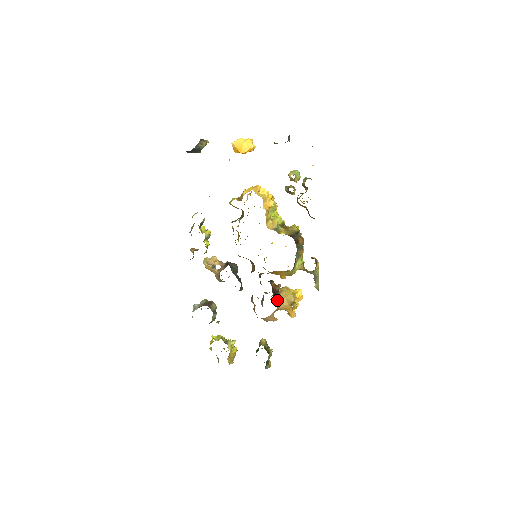
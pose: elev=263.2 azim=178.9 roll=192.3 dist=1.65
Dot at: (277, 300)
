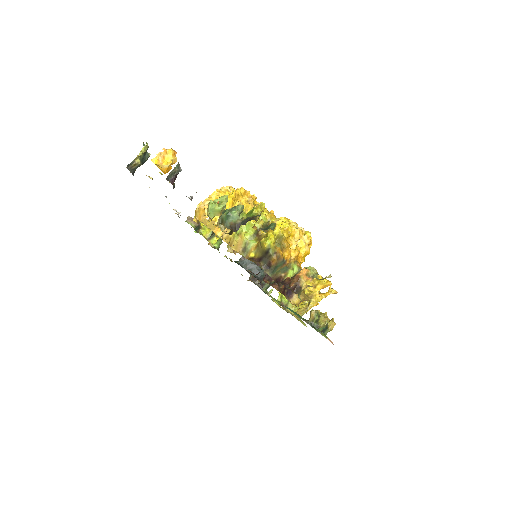
Dot at: (297, 295)
